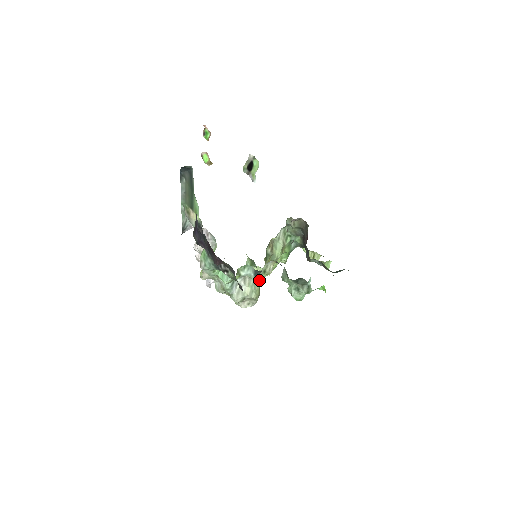
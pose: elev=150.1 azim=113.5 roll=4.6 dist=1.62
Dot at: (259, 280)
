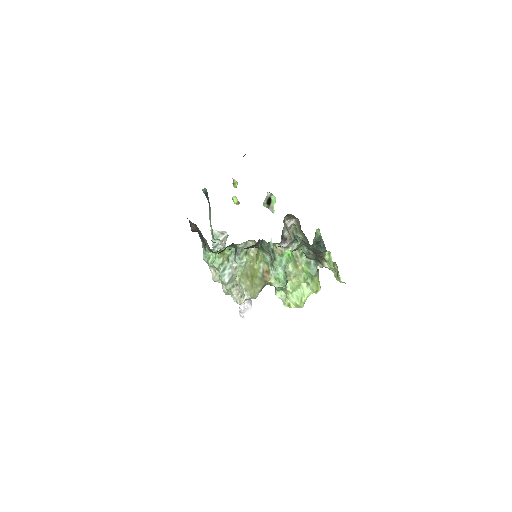
Dot at: (243, 263)
